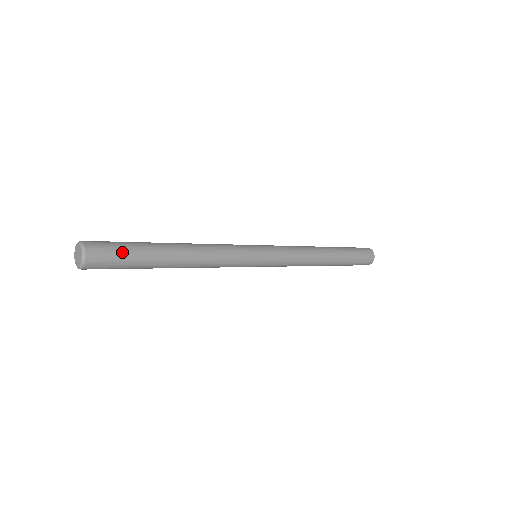
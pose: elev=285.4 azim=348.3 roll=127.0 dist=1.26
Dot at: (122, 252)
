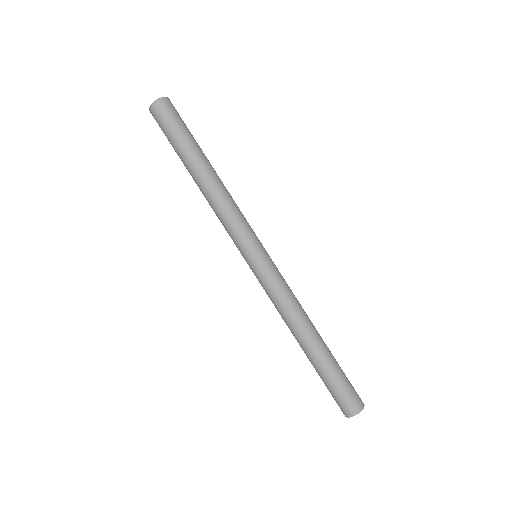
Dot at: (179, 124)
